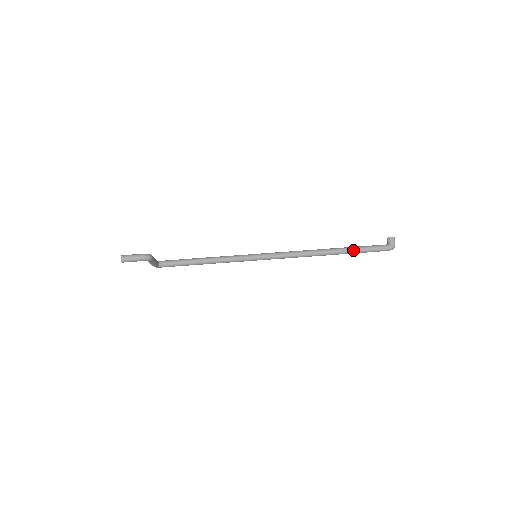
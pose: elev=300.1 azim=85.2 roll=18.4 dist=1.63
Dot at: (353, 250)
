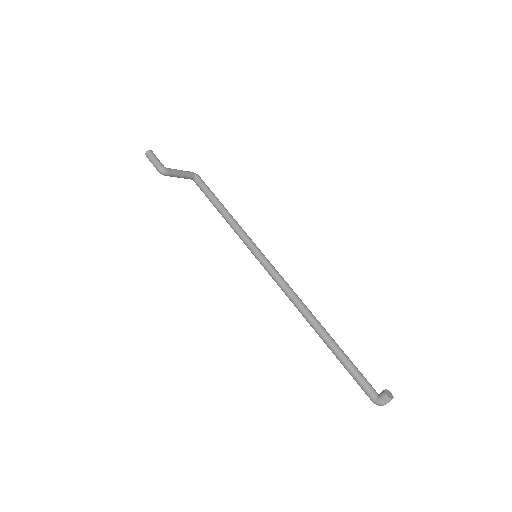
Dot at: (337, 355)
